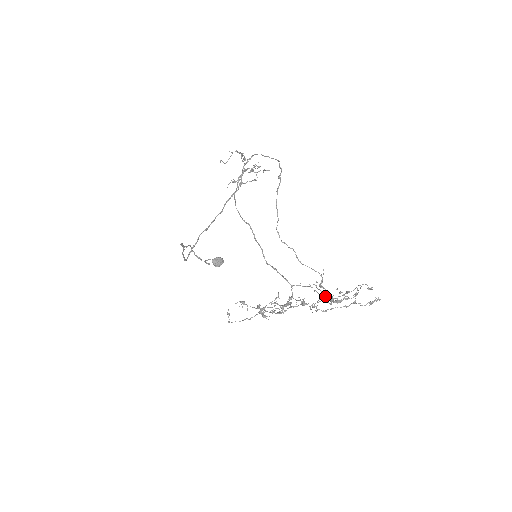
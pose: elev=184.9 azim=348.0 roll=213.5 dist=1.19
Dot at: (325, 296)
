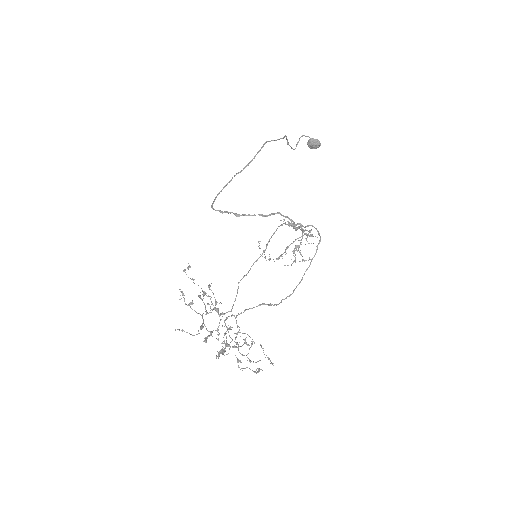
Dot at: occluded
